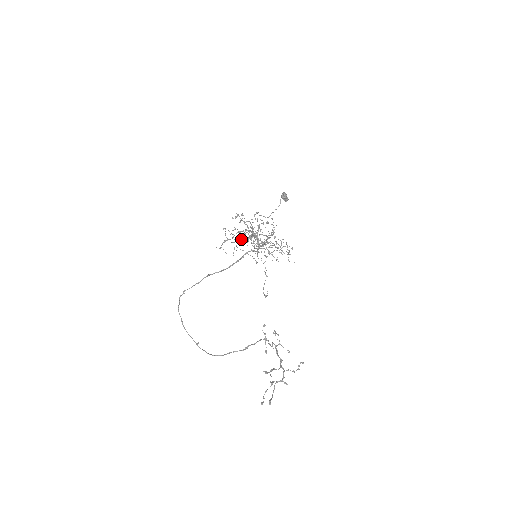
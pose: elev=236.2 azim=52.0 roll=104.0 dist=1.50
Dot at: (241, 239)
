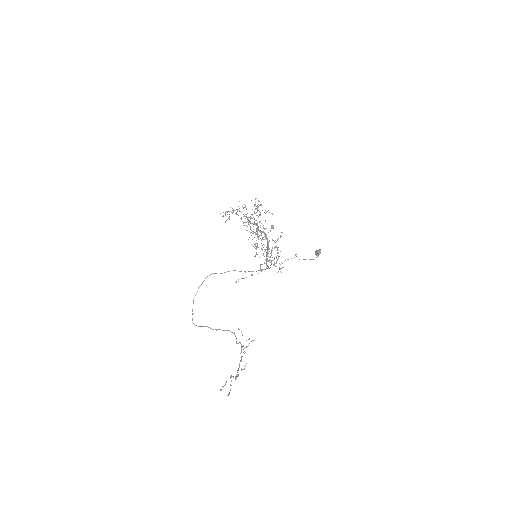
Dot at: occluded
